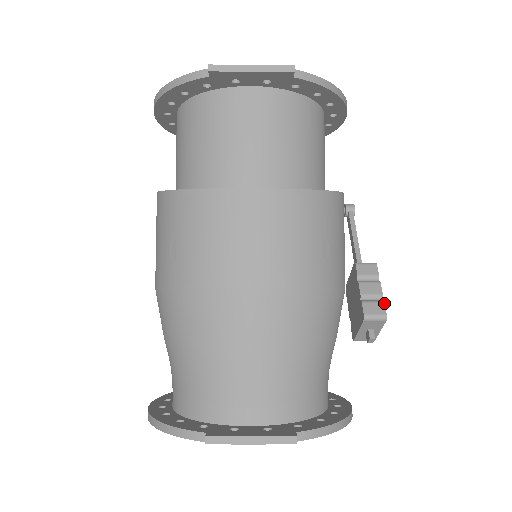
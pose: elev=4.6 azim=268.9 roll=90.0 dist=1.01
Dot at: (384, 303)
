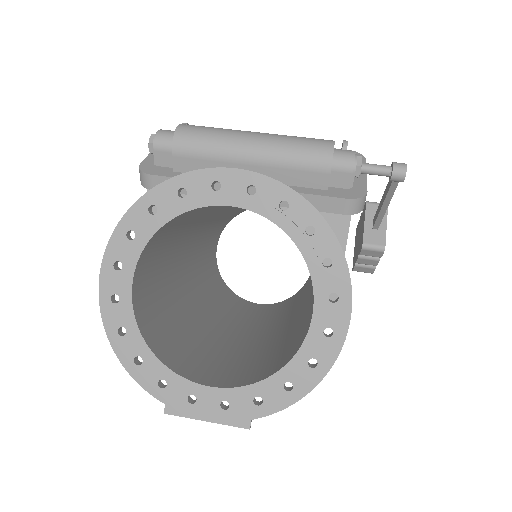
Dot at: (374, 270)
